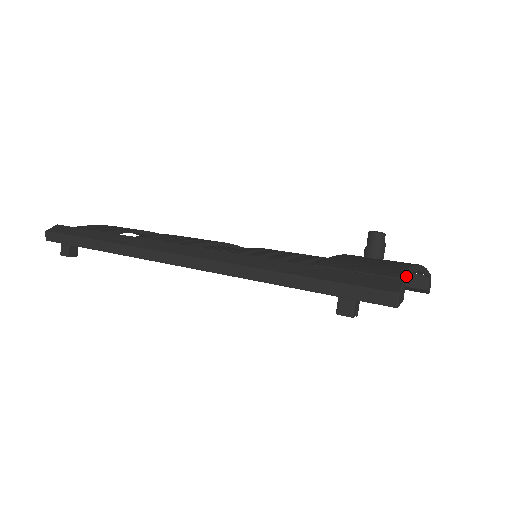
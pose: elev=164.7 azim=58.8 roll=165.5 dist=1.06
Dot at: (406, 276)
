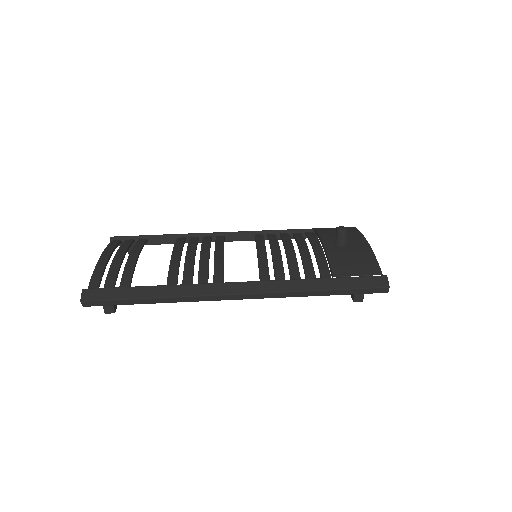
Dot at: occluded
